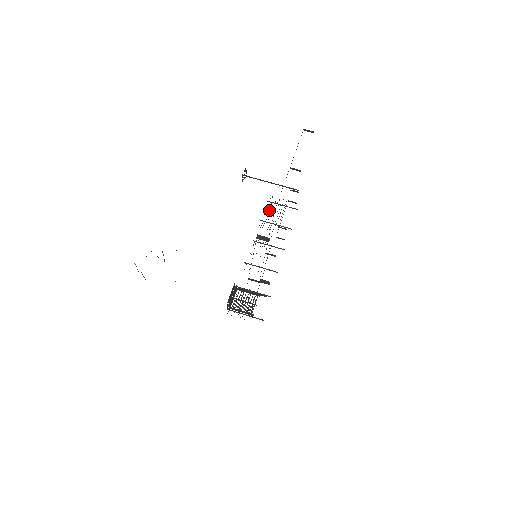
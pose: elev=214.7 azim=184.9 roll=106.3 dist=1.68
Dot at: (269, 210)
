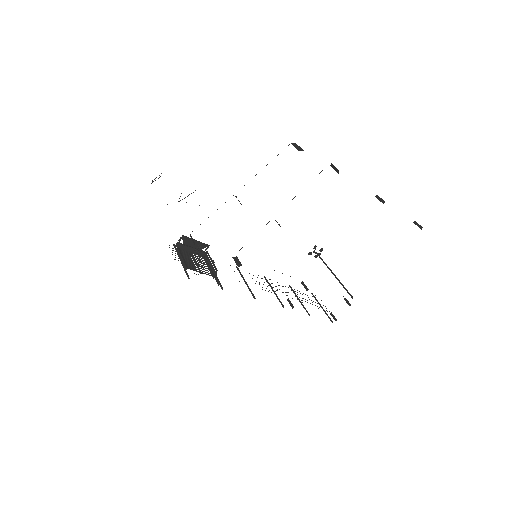
Dot at: occluded
